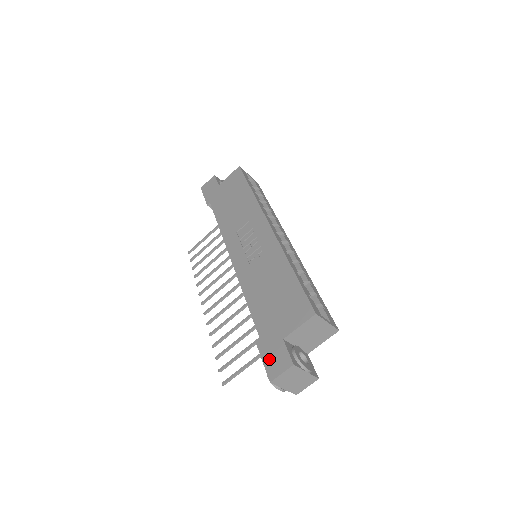
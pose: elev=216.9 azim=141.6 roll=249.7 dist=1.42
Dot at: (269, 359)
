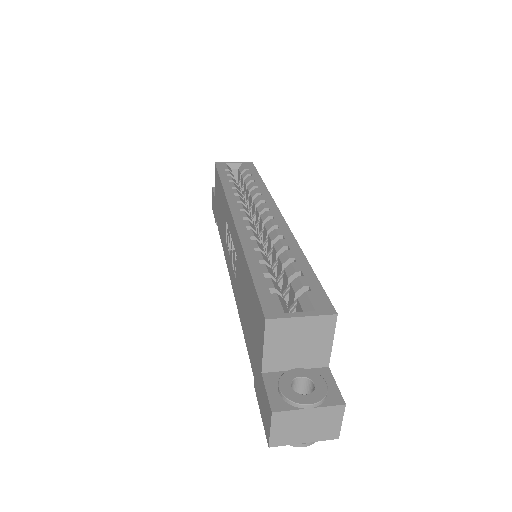
Dot at: (261, 409)
